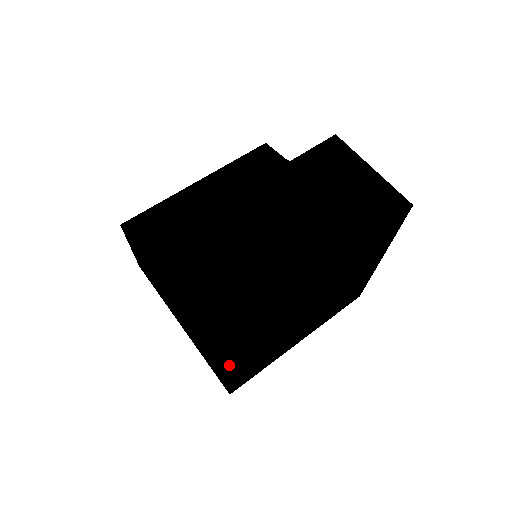
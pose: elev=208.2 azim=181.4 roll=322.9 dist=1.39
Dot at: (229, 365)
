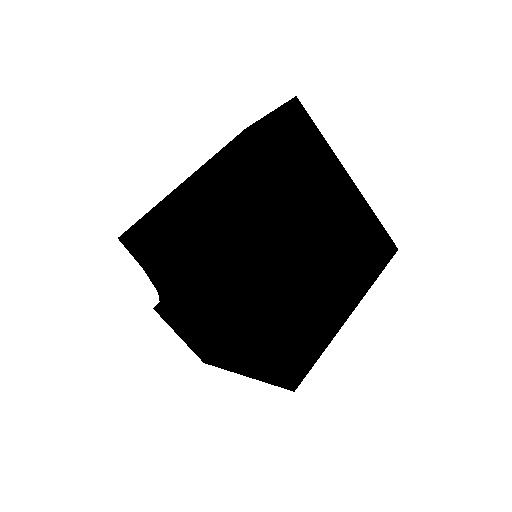
Dot at: (215, 295)
